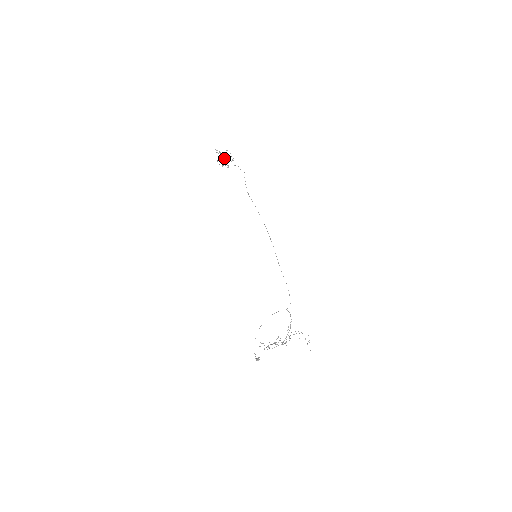
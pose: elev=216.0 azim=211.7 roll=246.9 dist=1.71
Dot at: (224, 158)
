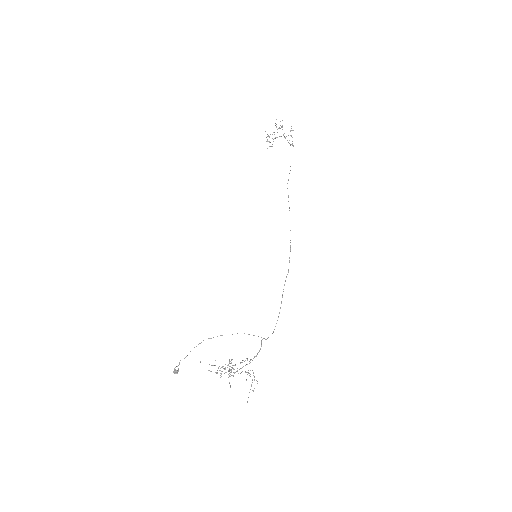
Dot at: occluded
